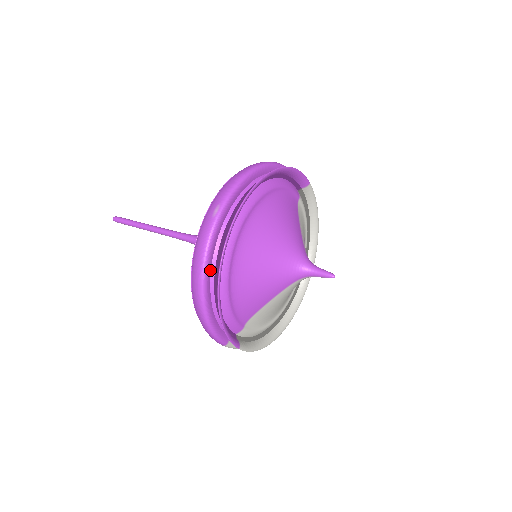
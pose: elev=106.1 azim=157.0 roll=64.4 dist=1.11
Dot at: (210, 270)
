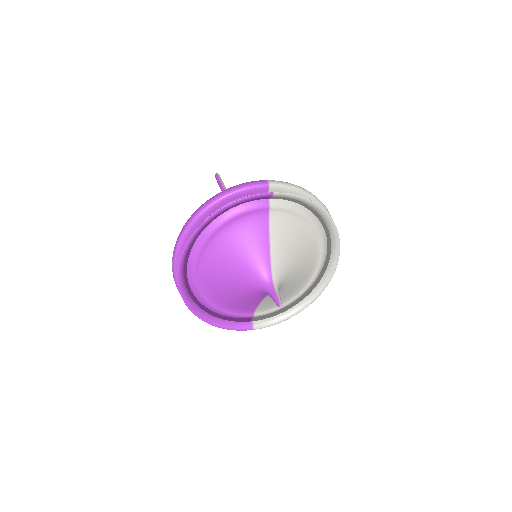
Dot at: occluded
